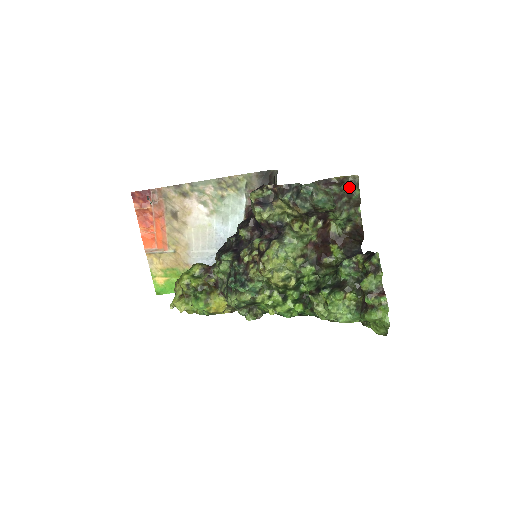
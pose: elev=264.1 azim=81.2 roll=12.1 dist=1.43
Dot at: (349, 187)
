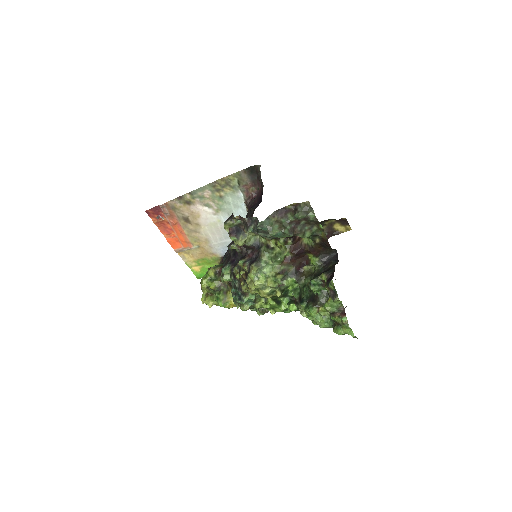
Dot at: (302, 214)
